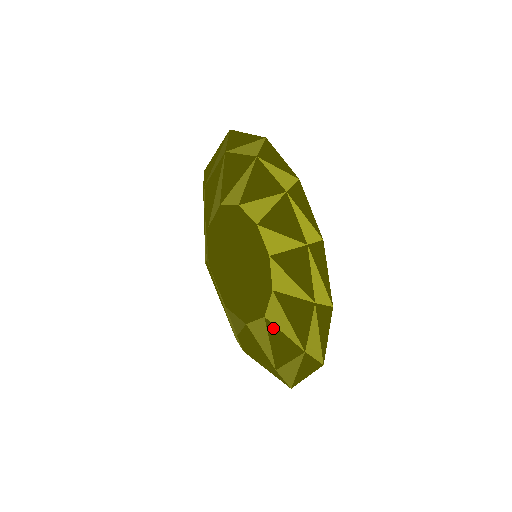
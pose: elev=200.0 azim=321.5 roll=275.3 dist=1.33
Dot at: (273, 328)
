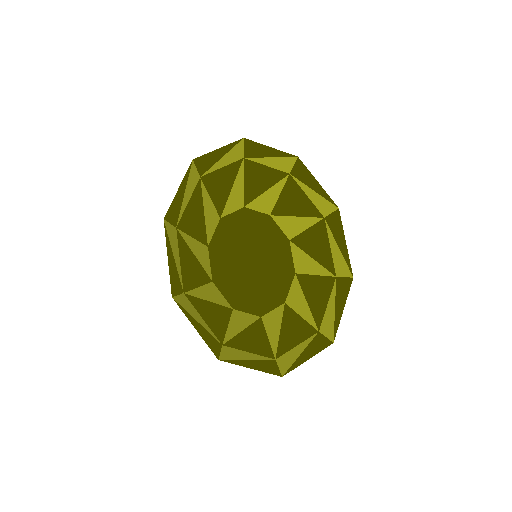
Dot at: (290, 313)
